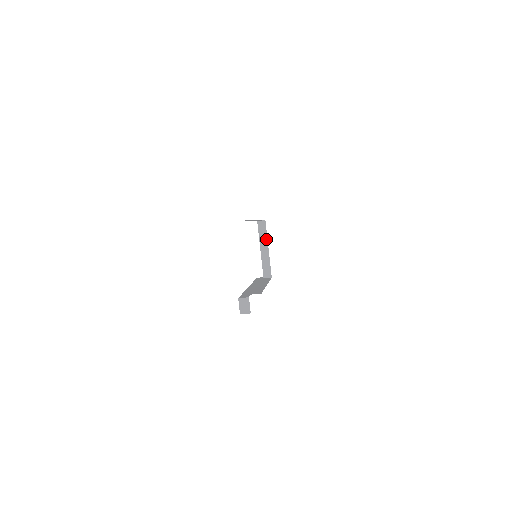
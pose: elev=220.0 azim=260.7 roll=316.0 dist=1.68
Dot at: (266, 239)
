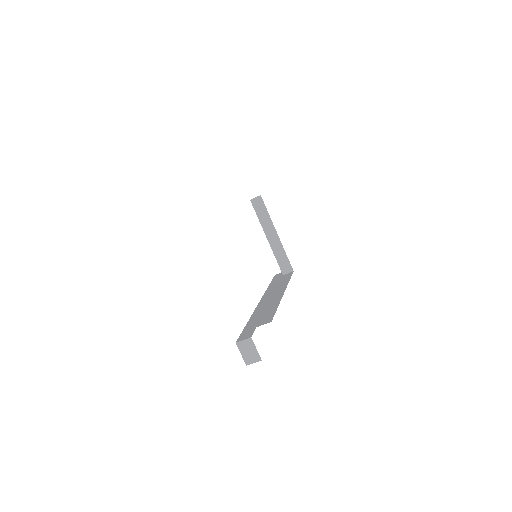
Dot at: (270, 221)
